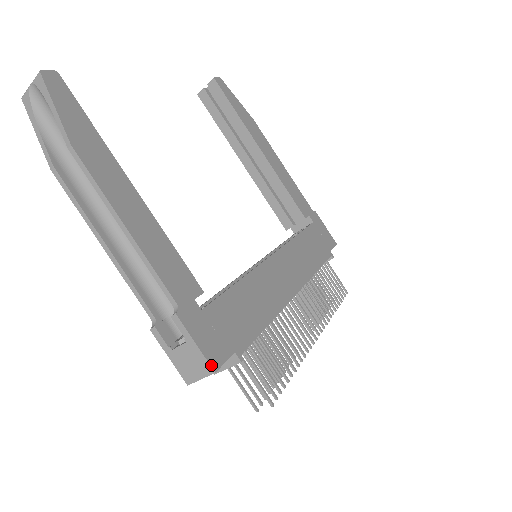
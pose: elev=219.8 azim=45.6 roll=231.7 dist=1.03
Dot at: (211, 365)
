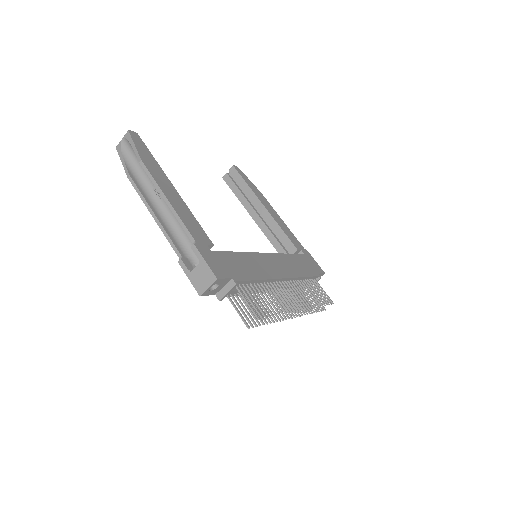
Dot at: (215, 274)
